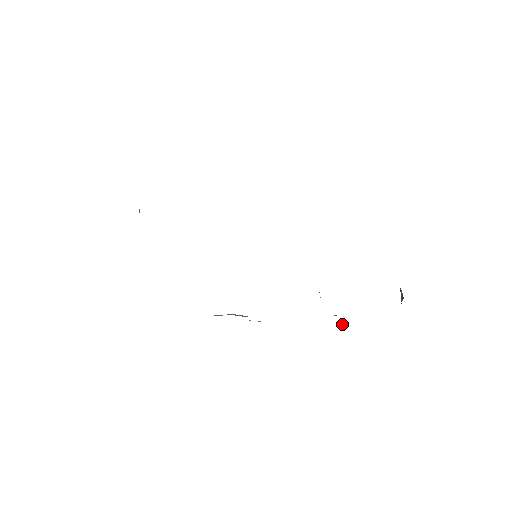
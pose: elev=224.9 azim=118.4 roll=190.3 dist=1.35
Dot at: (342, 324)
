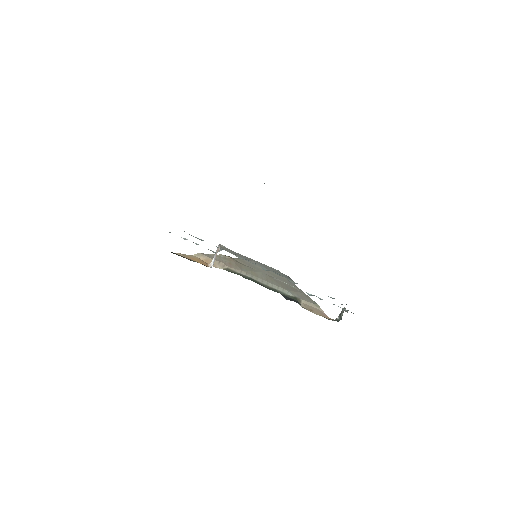
Dot at: (290, 285)
